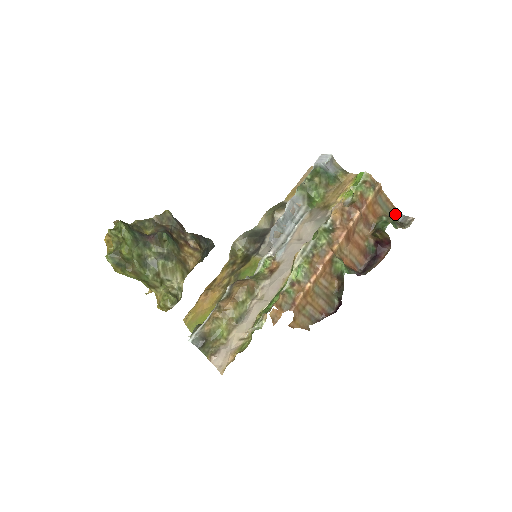
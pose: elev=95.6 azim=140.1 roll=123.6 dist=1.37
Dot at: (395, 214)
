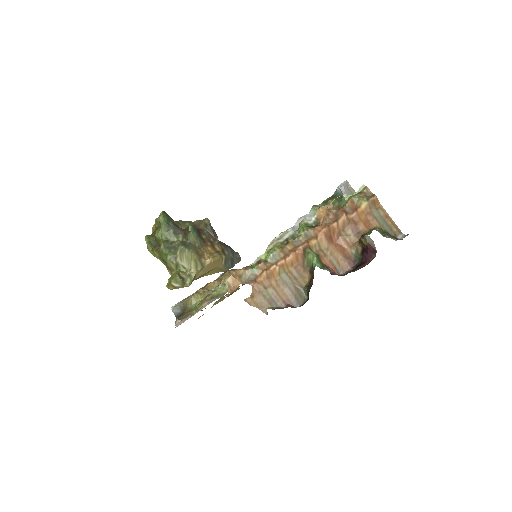
Dot at: (396, 233)
